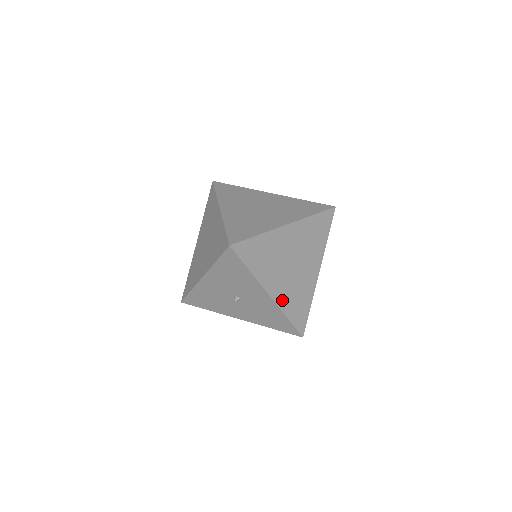
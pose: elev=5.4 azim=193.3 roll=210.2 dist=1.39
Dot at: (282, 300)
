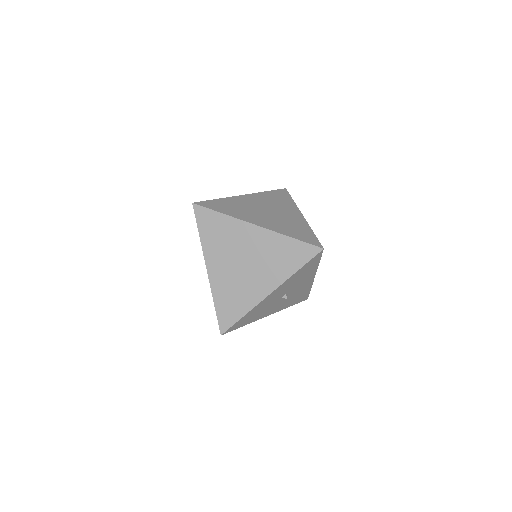
Dot at: occluded
